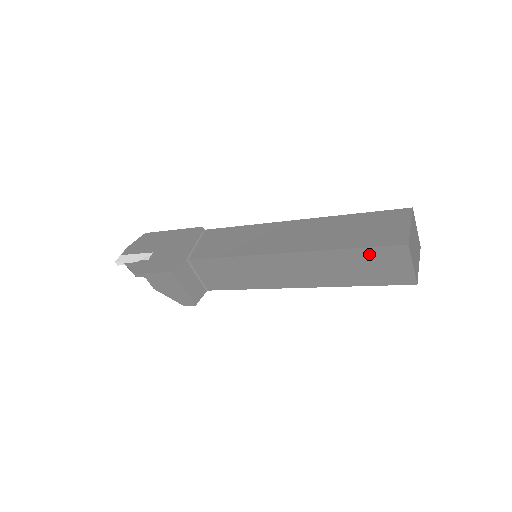
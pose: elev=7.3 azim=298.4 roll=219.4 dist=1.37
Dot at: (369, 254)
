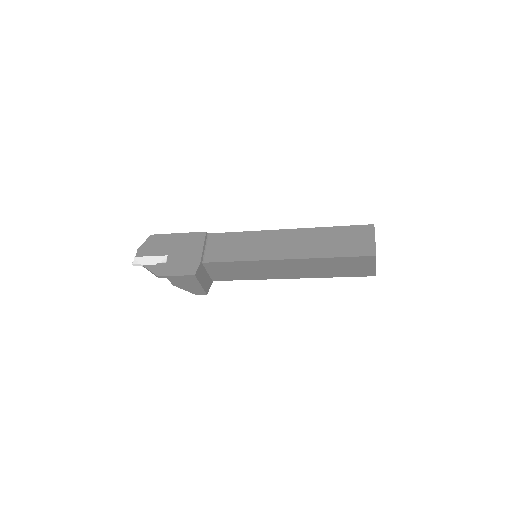
Dot at: (348, 260)
